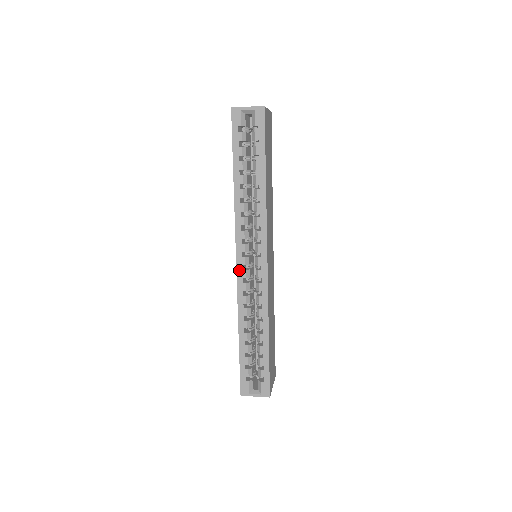
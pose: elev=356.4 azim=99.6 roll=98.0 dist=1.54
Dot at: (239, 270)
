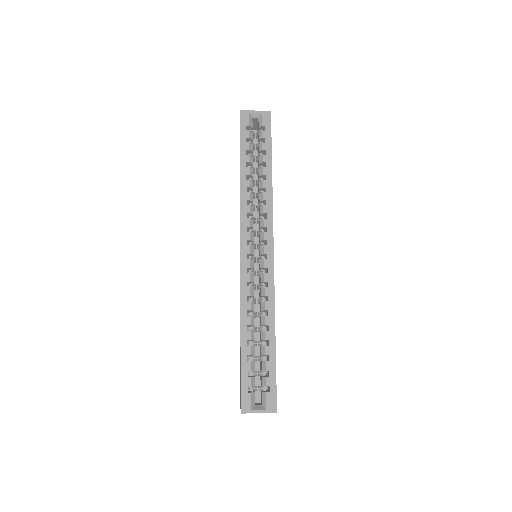
Dot at: (243, 259)
